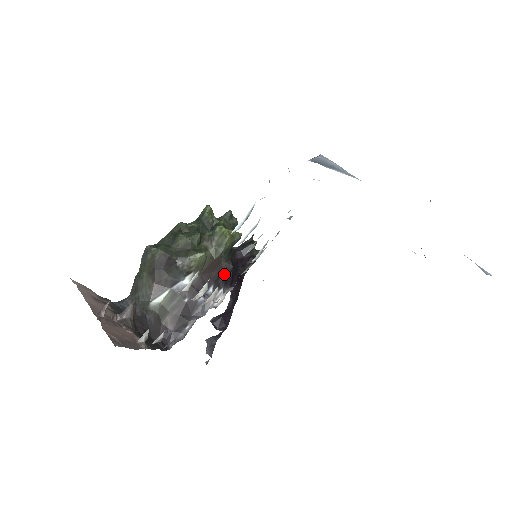
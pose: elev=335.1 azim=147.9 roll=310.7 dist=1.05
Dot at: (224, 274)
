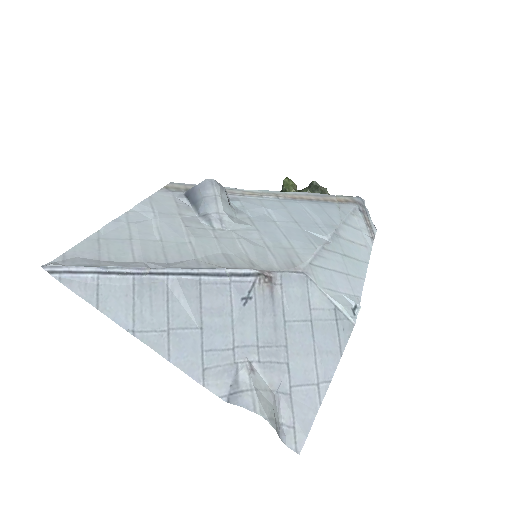
Dot at: occluded
